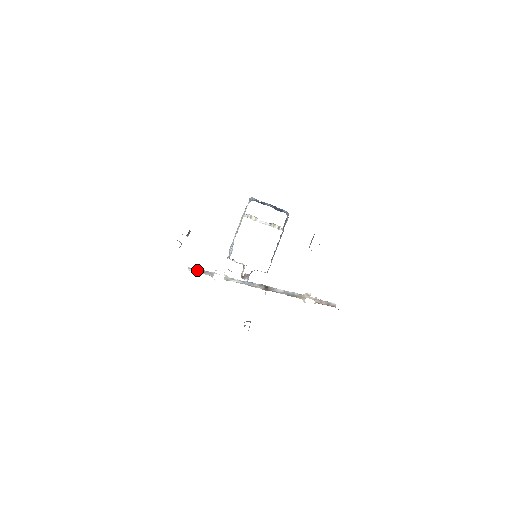
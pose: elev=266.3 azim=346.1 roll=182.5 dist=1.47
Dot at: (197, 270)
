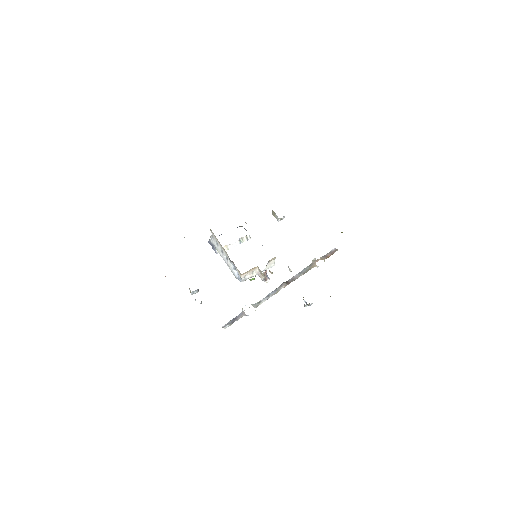
Dot at: (230, 322)
